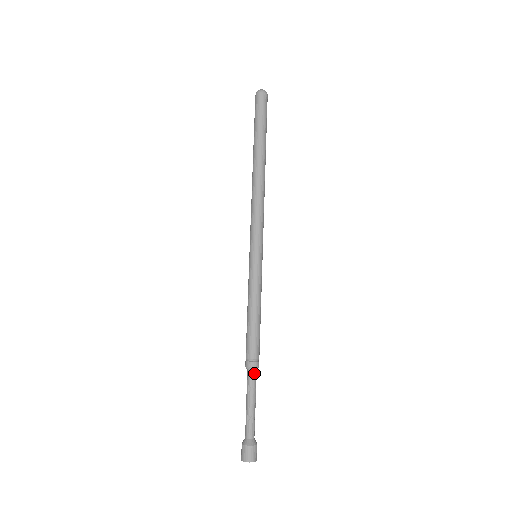
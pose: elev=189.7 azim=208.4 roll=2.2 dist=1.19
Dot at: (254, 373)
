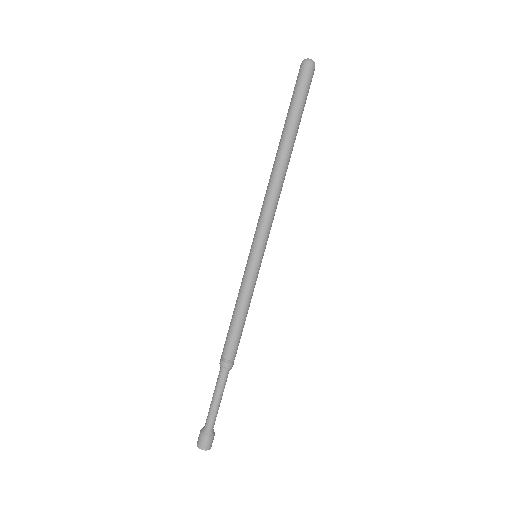
Dot at: (228, 372)
